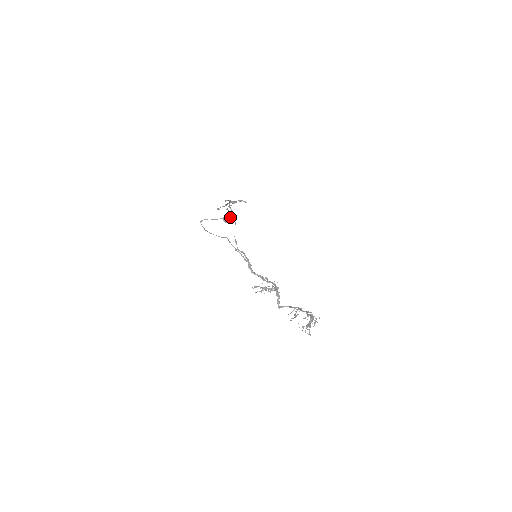
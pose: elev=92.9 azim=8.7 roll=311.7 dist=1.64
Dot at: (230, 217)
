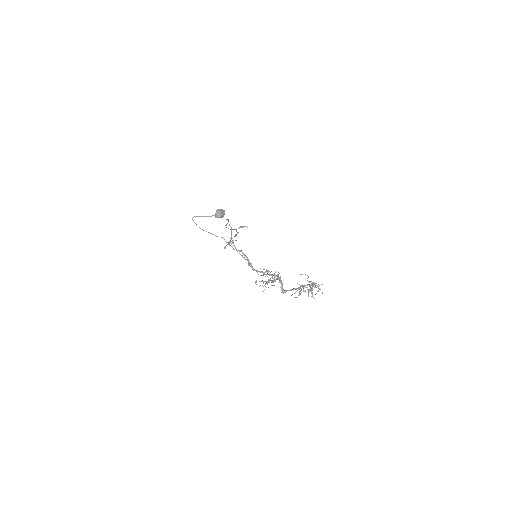
Dot at: (221, 212)
